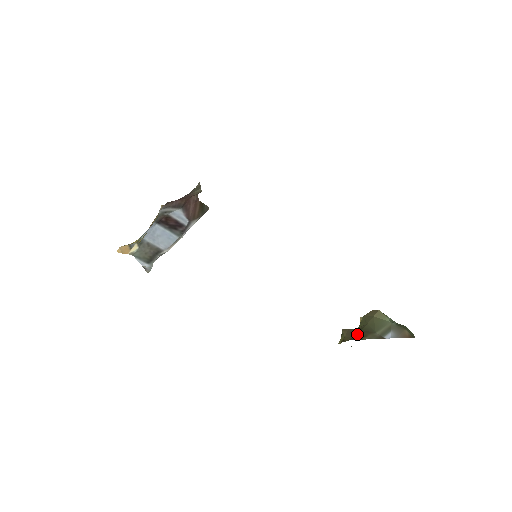
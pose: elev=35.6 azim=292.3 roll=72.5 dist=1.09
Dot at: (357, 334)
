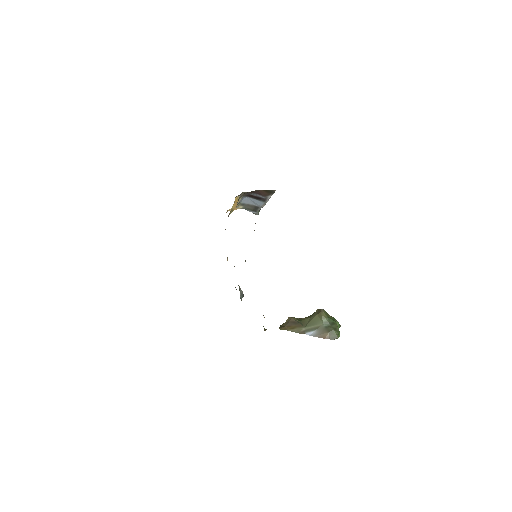
Dot at: (290, 325)
